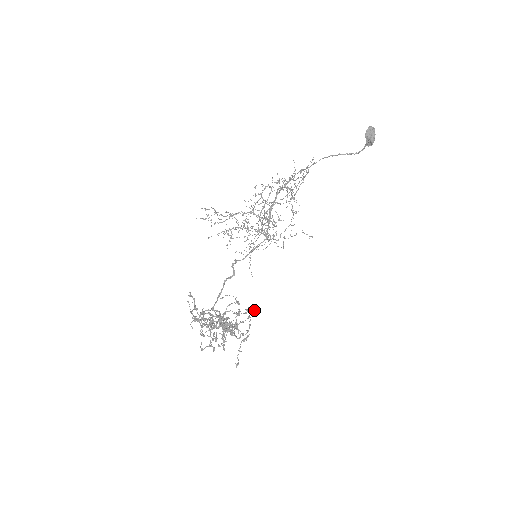
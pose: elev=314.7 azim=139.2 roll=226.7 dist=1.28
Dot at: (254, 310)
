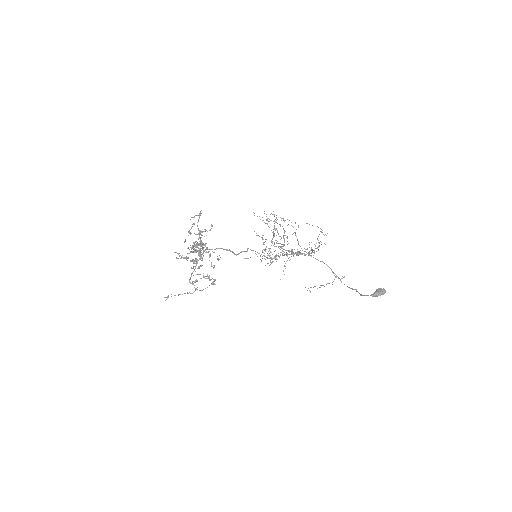
Dot at: occluded
